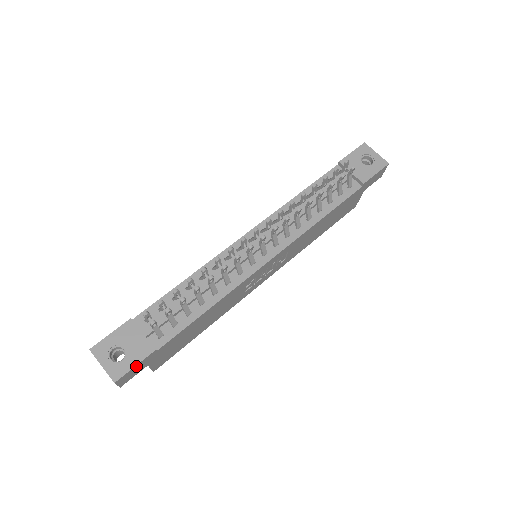
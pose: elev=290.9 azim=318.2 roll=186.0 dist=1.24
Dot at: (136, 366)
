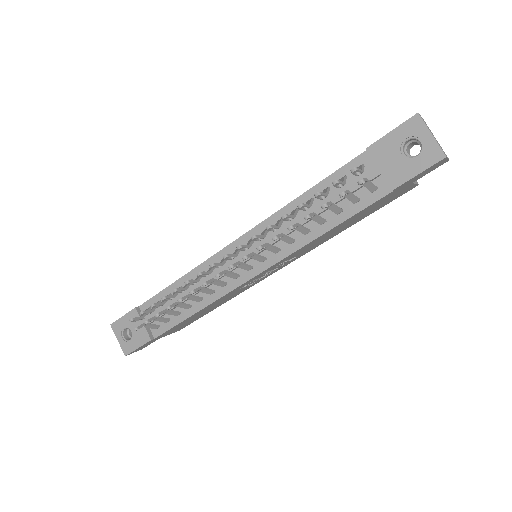
Dot at: (140, 347)
